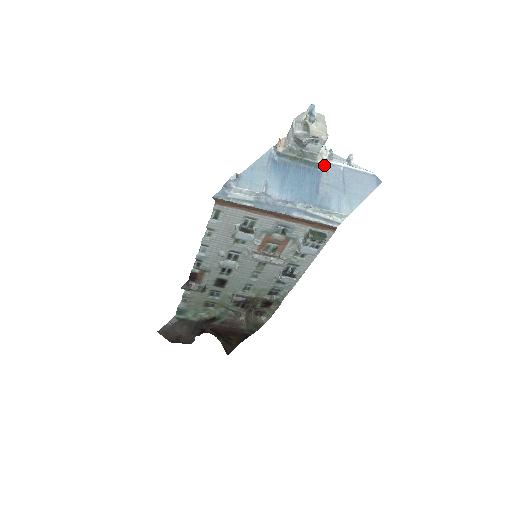
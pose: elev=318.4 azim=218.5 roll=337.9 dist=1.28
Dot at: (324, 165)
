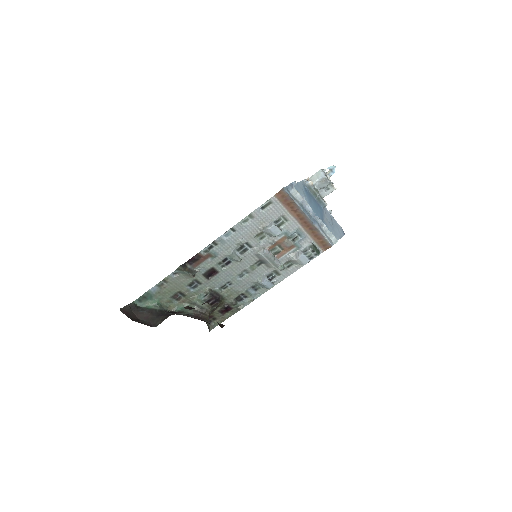
Dot at: occluded
